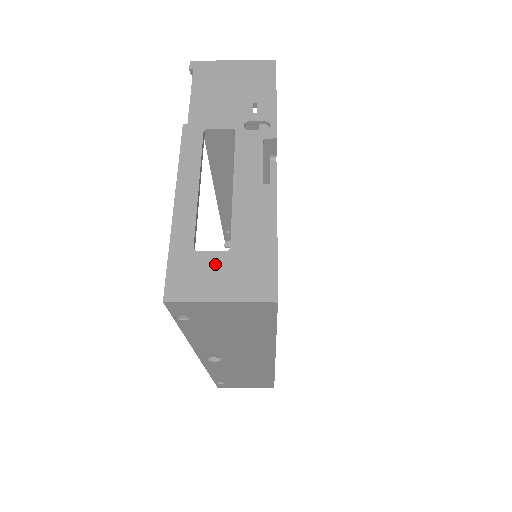
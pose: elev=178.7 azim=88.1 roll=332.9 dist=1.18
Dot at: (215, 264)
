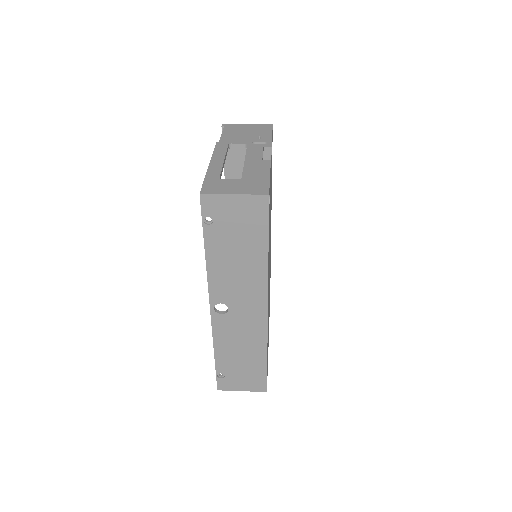
Dot at: (232, 183)
